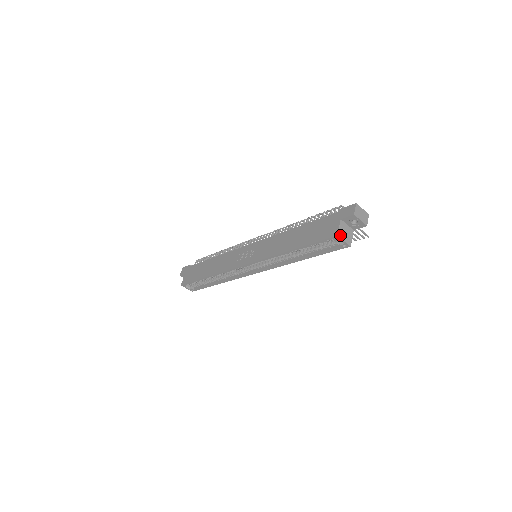
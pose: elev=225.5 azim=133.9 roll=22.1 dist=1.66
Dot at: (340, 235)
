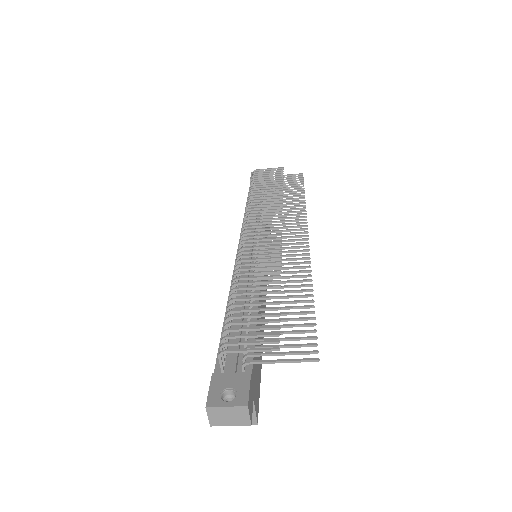
Dot at: occluded
